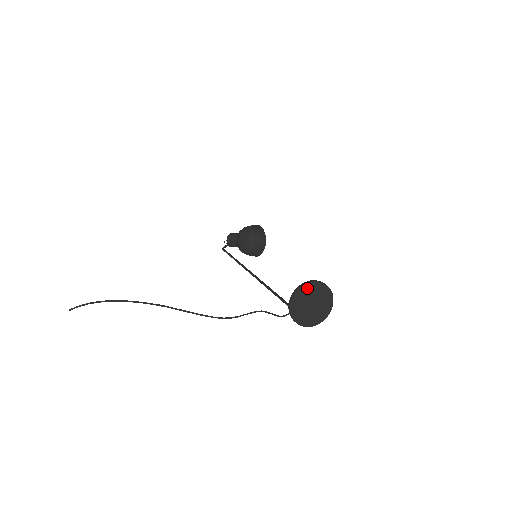
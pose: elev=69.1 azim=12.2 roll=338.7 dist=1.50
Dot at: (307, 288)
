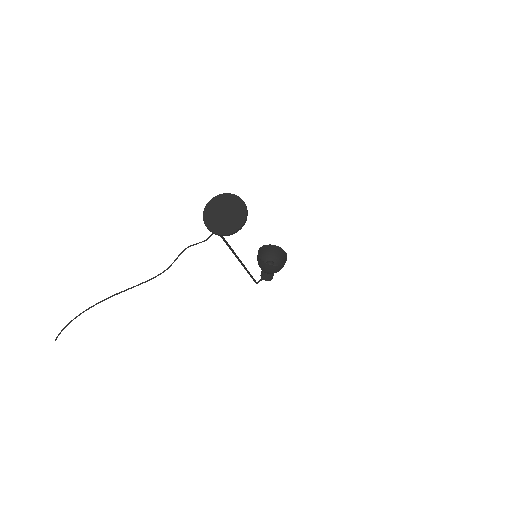
Dot at: (210, 207)
